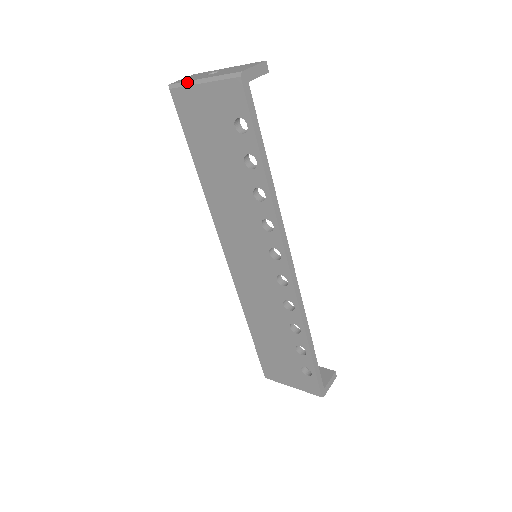
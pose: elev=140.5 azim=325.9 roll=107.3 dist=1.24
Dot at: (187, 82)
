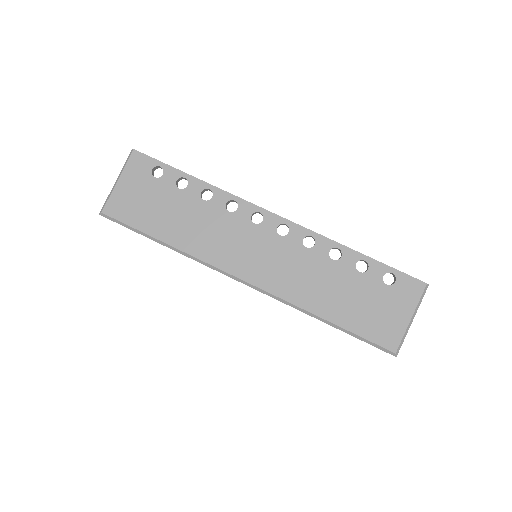
Dot at: (109, 195)
